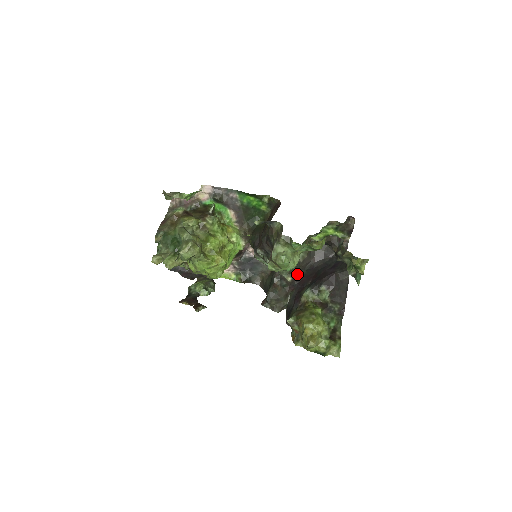
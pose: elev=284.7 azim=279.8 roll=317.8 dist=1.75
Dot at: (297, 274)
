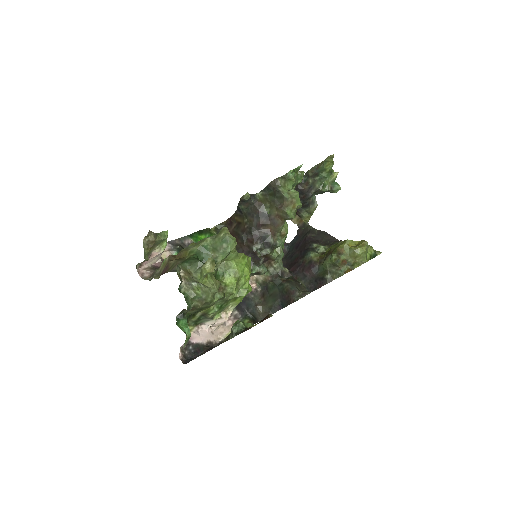
Dot at: occluded
